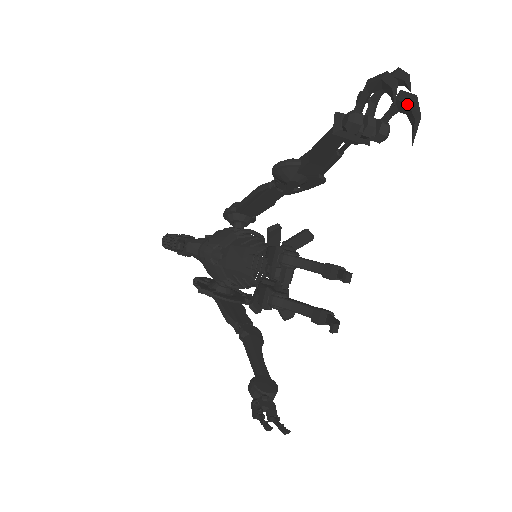
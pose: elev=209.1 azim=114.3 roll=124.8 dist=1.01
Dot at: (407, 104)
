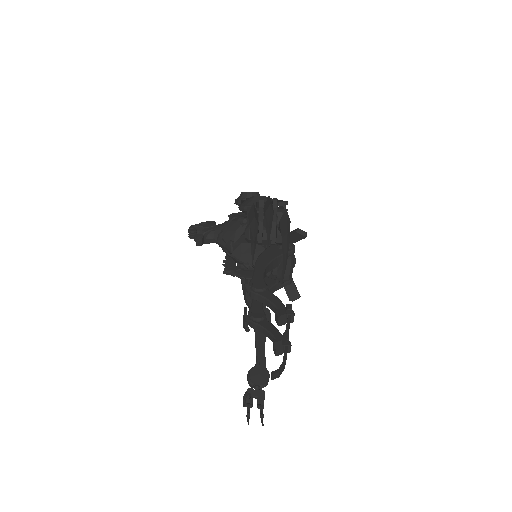
Dot at: (282, 238)
